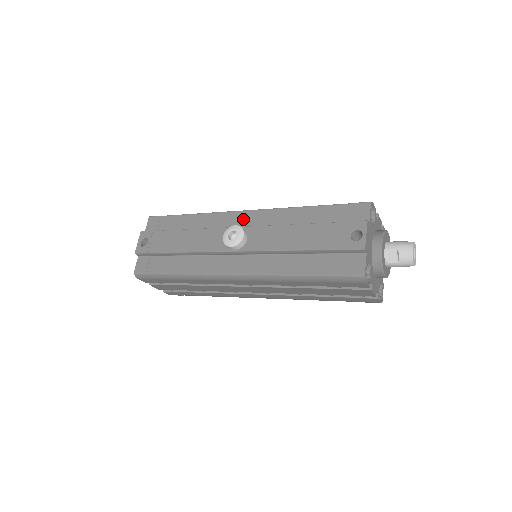
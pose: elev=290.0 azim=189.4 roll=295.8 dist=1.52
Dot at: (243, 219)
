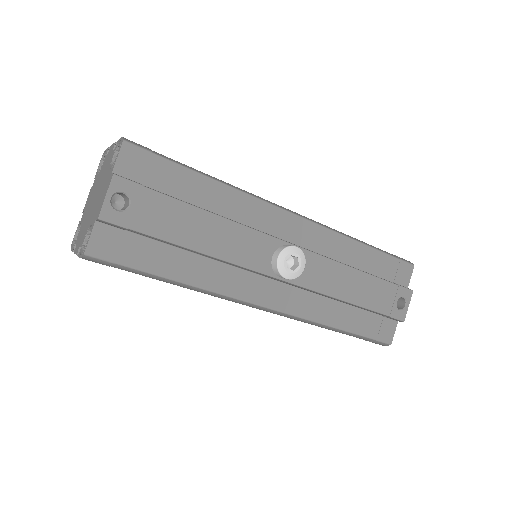
Dot at: (291, 227)
